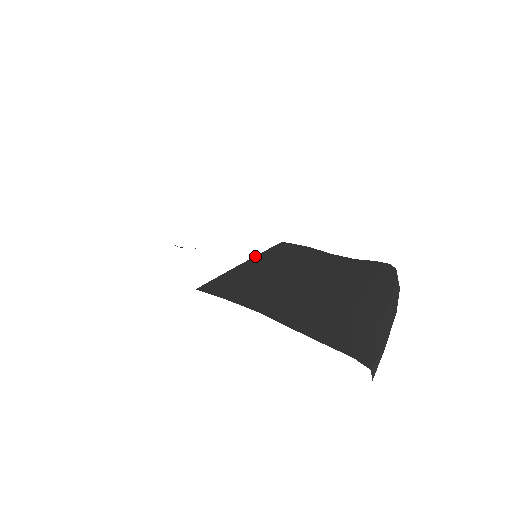
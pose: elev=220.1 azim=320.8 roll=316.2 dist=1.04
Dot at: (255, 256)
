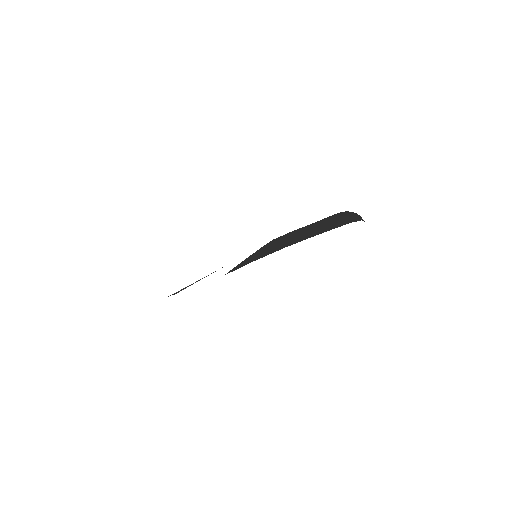
Dot at: (260, 248)
